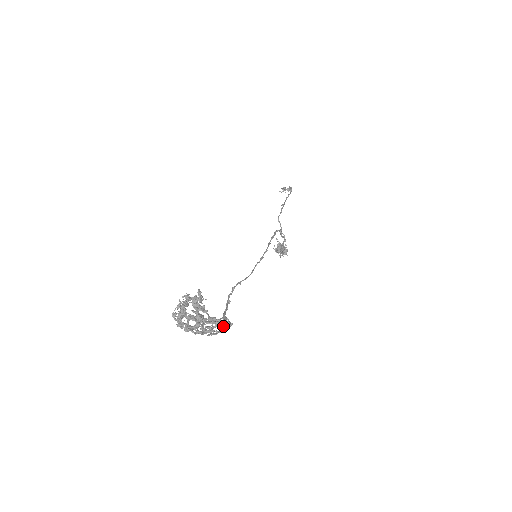
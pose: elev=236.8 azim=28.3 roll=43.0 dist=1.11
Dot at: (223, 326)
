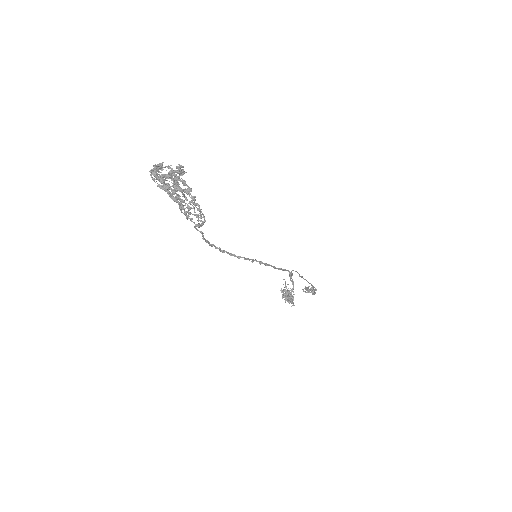
Dot at: (194, 198)
